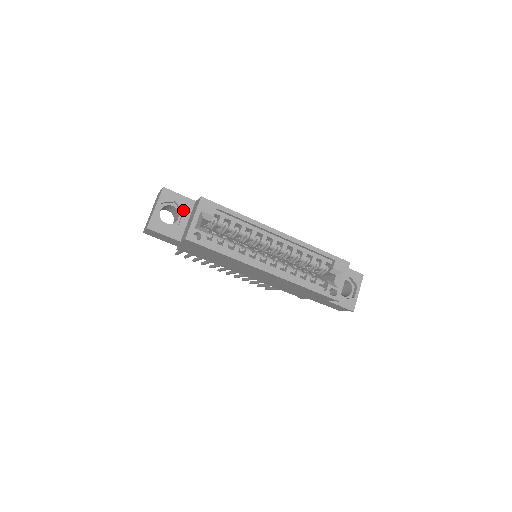
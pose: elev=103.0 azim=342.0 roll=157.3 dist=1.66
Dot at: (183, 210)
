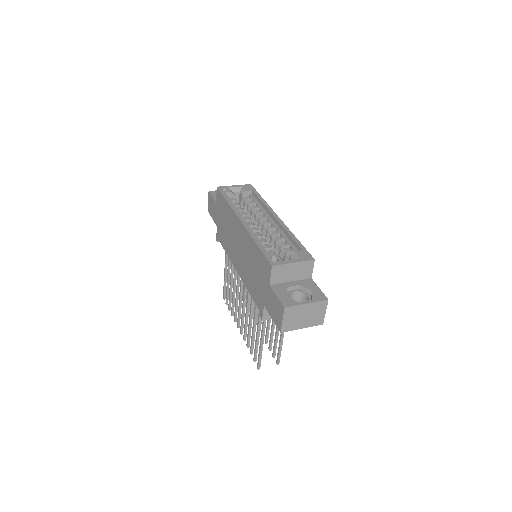
Dot at: occluded
